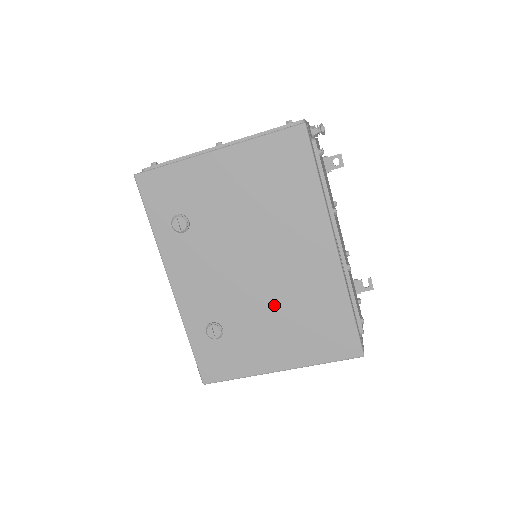
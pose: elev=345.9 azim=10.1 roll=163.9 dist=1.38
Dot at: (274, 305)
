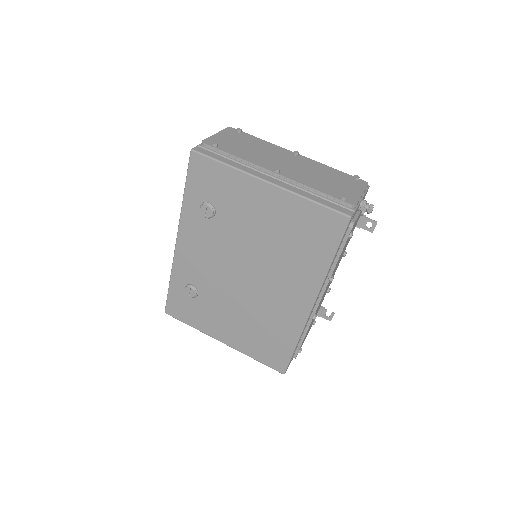
Dot at: (244, 307)
